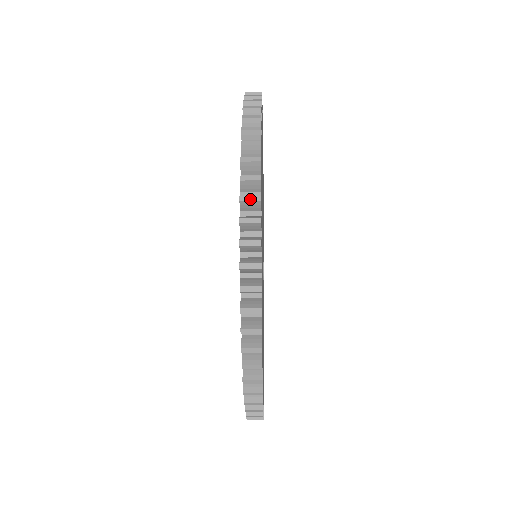
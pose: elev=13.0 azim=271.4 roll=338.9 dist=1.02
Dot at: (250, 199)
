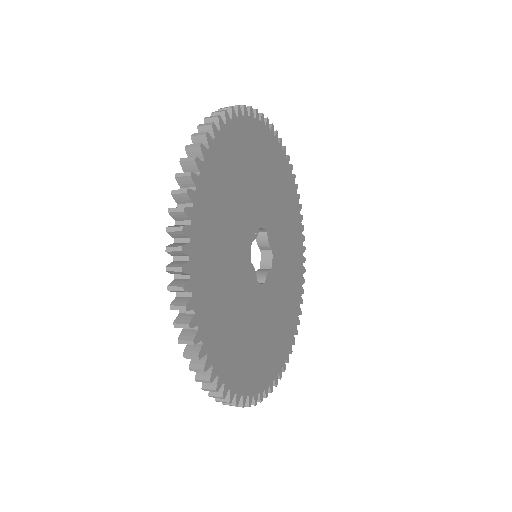
Dot at: (178, 308)
